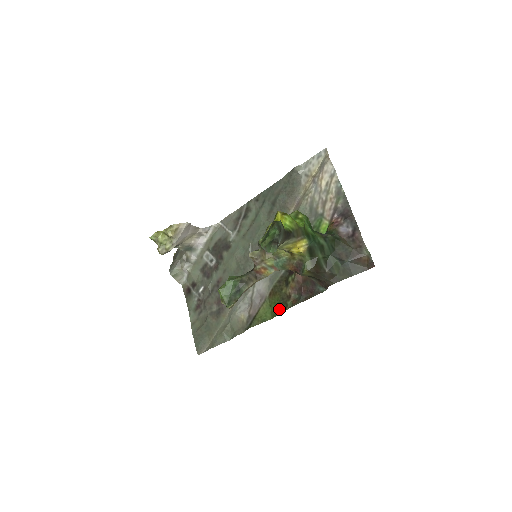
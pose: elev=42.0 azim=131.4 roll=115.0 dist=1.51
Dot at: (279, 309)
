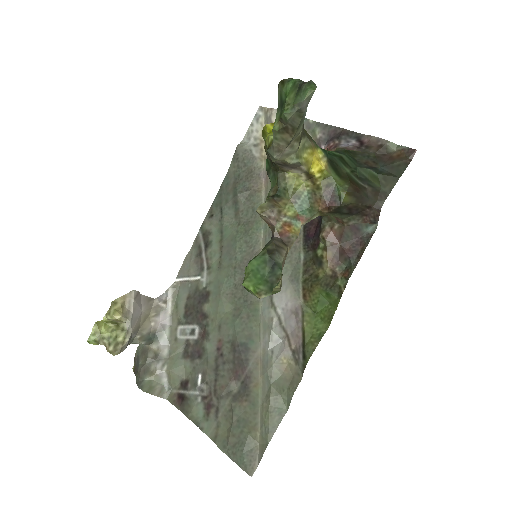
Dot at: (330, 304)
